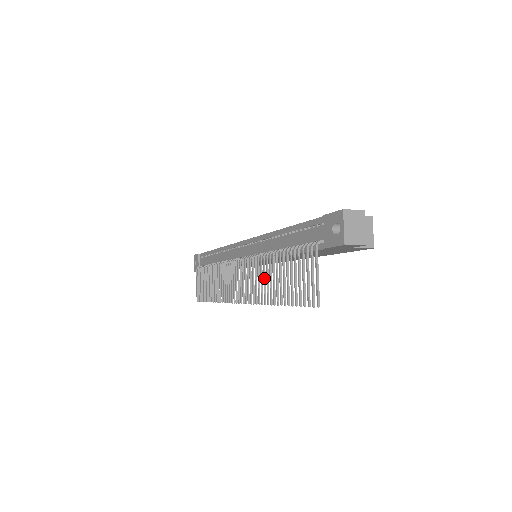
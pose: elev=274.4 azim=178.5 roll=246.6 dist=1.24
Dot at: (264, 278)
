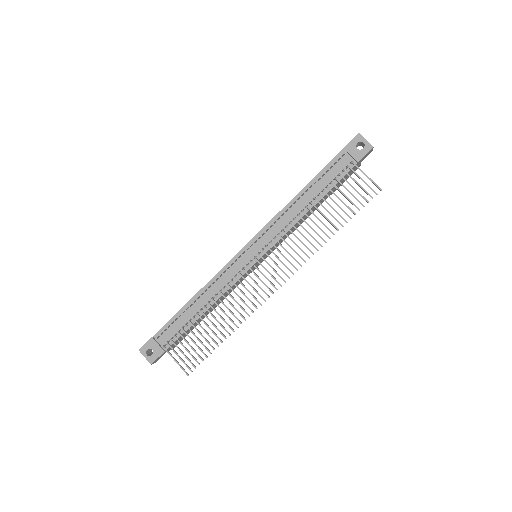
Dot at: (308, 232)
